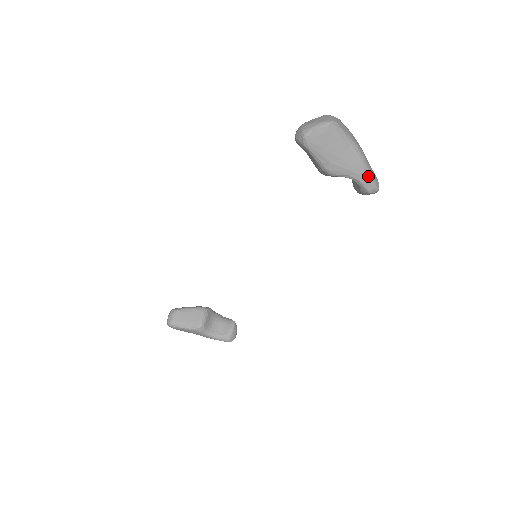
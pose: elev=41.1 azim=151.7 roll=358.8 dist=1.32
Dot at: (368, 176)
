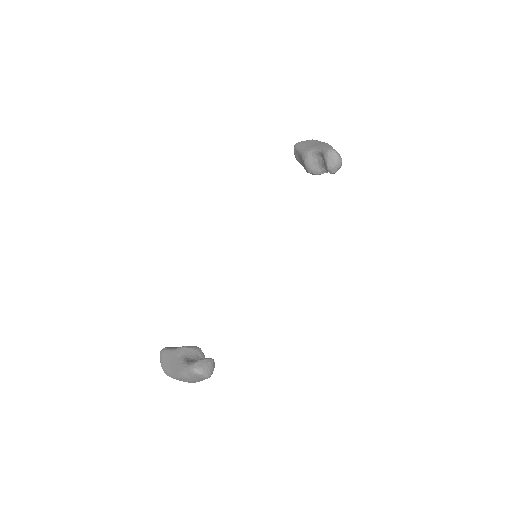
Dot at: (328, 146)
